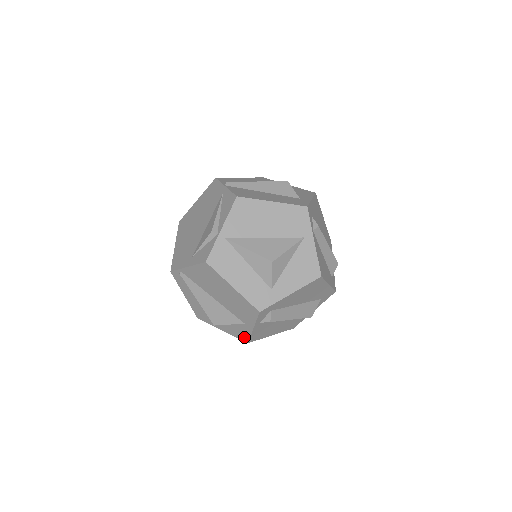
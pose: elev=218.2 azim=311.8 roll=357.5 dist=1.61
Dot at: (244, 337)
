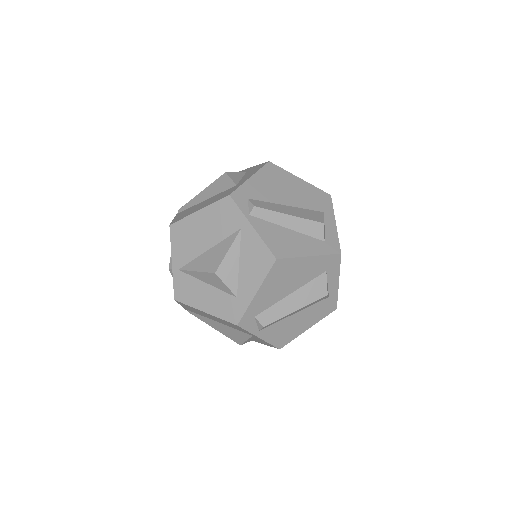
Dot at: (271, 345)
